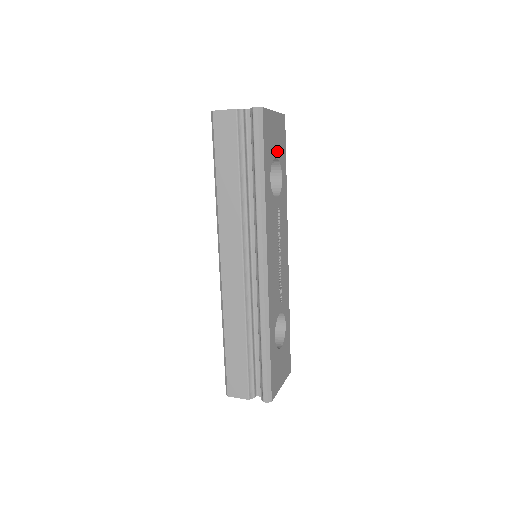
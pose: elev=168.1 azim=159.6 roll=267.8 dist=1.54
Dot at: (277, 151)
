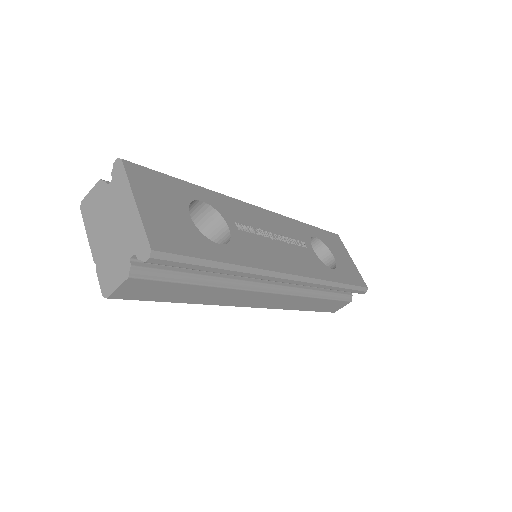
Dot at: (180, 208)
